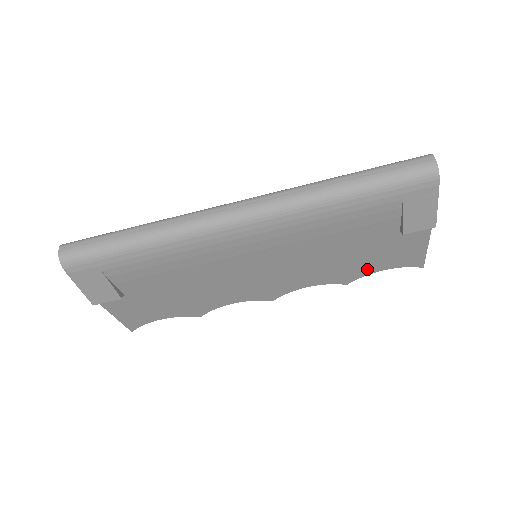
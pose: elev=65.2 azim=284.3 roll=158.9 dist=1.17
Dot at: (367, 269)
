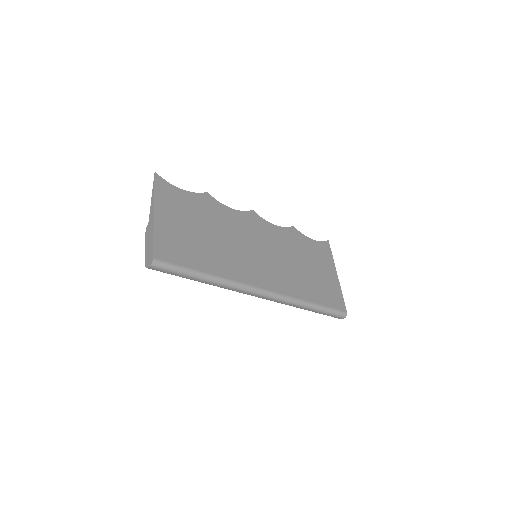
Dot at: (304, 242)
